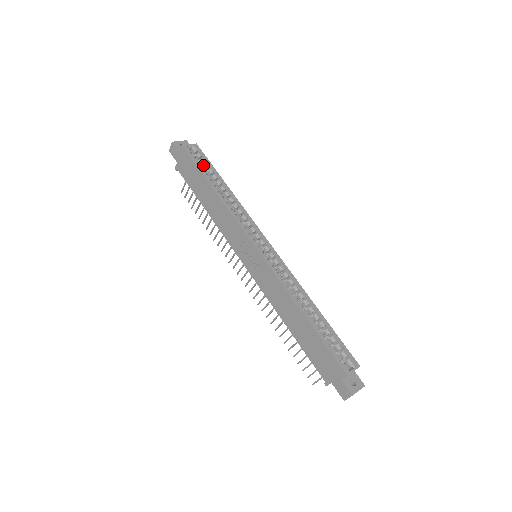
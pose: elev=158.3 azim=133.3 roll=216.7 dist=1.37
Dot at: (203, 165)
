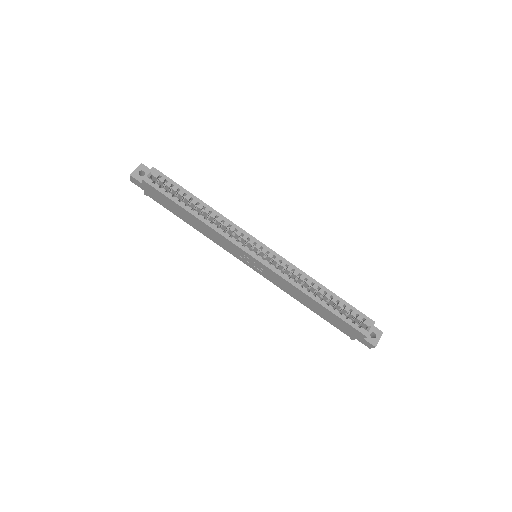
Dot at: (170, 188)
